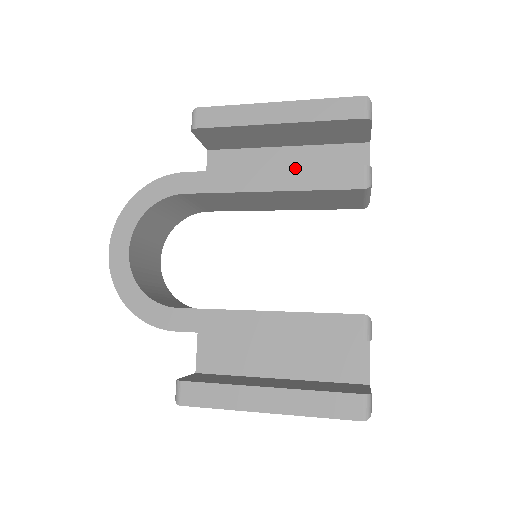
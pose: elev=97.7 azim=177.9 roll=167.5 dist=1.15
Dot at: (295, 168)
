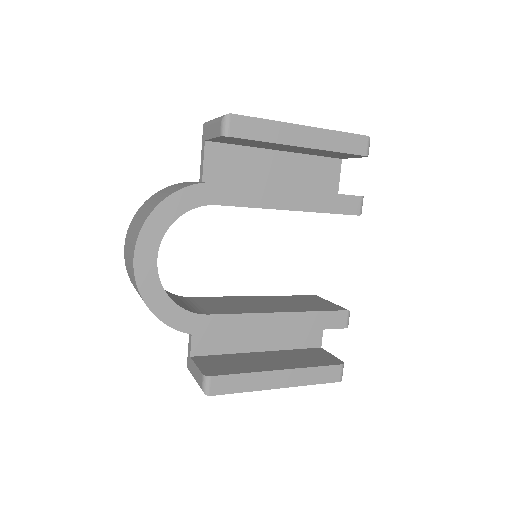
Dot at: (314, 192)
